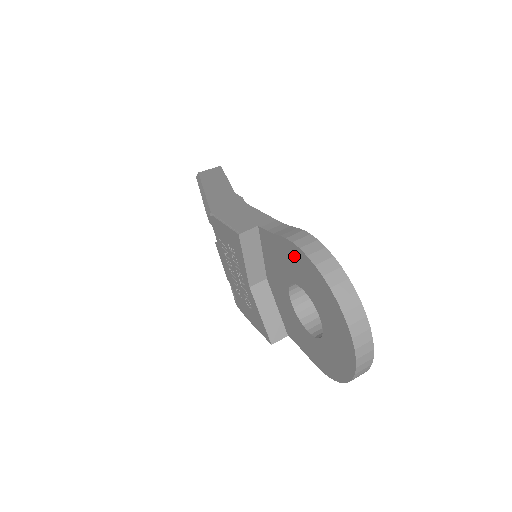
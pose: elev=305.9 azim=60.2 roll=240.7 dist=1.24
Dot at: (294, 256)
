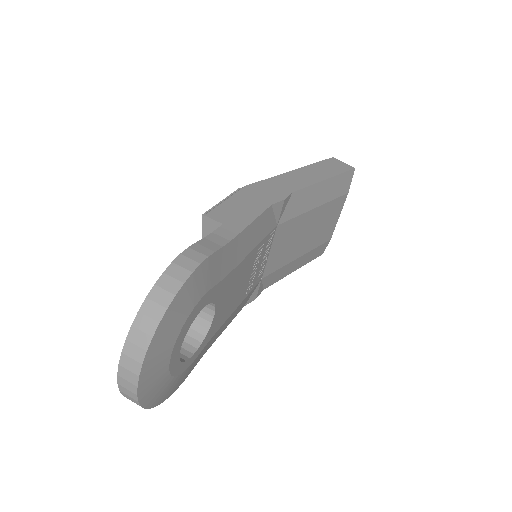
Dot at: occluded
